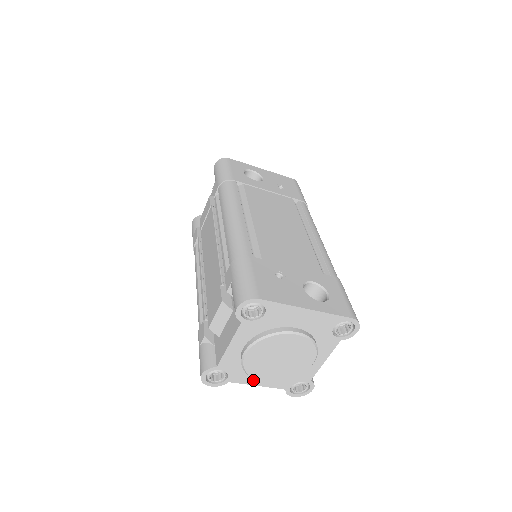
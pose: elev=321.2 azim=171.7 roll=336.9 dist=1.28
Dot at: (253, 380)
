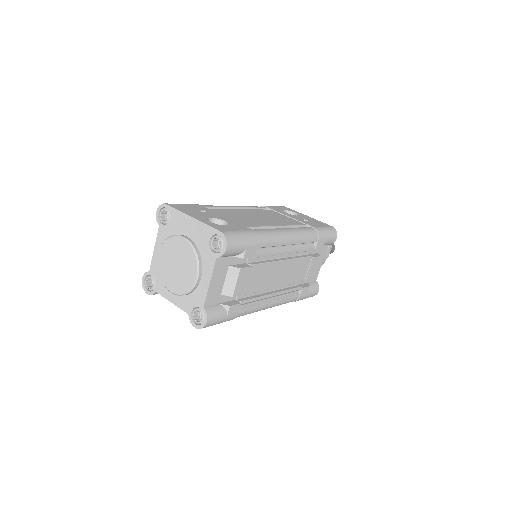
Dot at: (169, 294)
